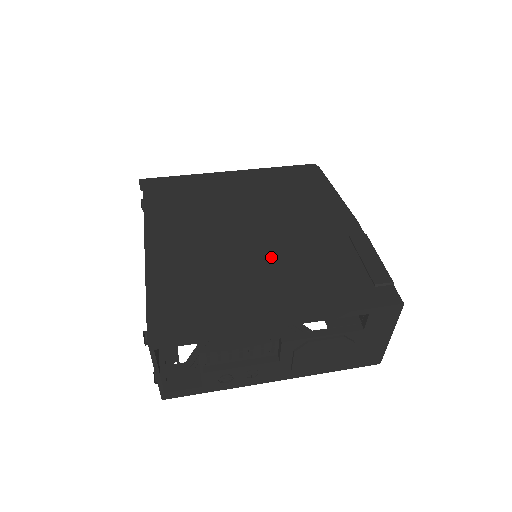
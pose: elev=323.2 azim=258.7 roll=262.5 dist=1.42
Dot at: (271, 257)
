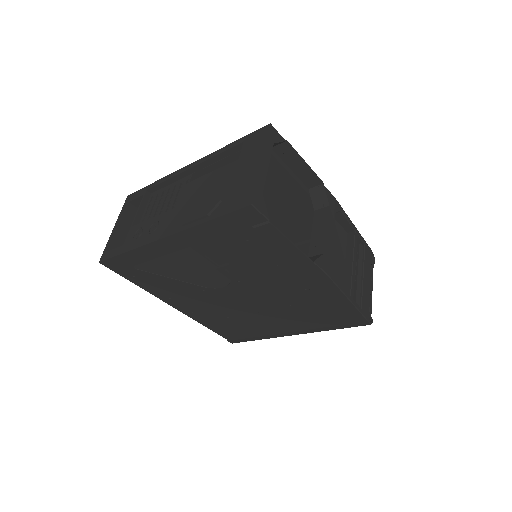
Dot at: occluded
